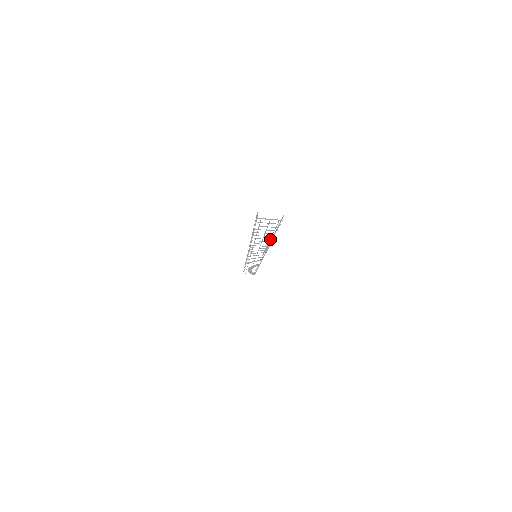
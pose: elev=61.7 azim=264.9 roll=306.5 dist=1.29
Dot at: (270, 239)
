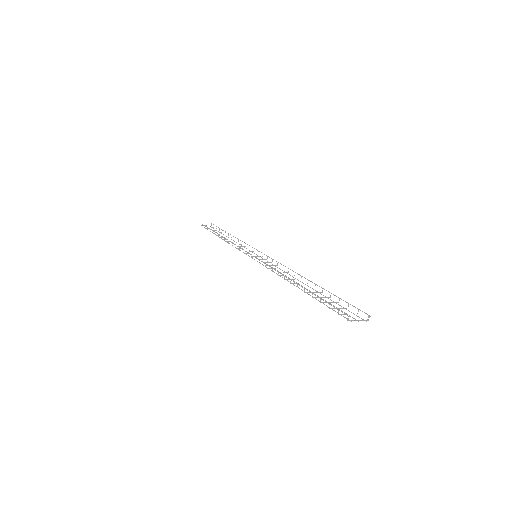
Dot at: occluded
